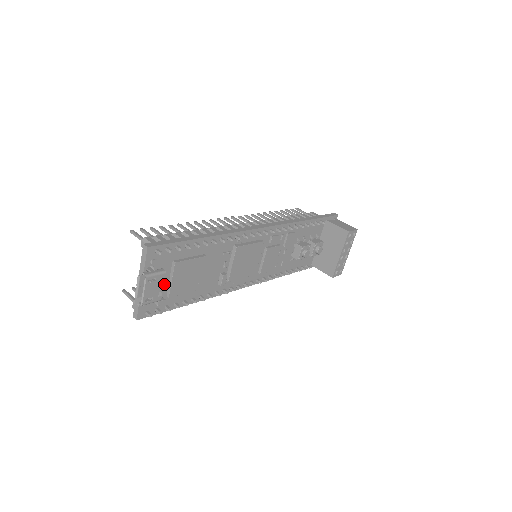
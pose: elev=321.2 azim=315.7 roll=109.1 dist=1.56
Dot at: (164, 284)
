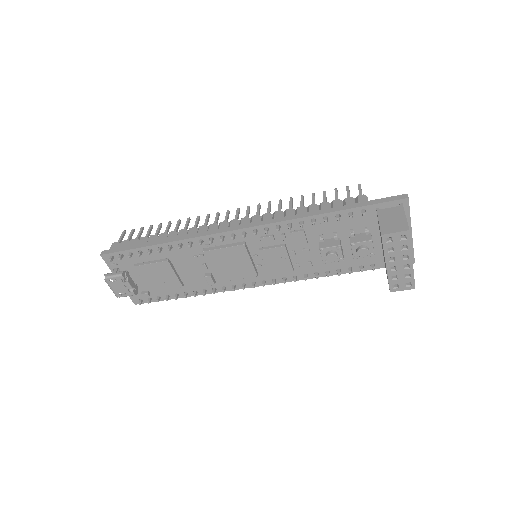
Dot at: (141, 281)
